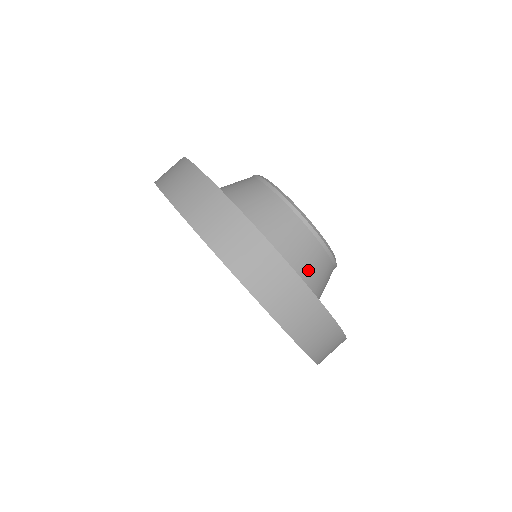
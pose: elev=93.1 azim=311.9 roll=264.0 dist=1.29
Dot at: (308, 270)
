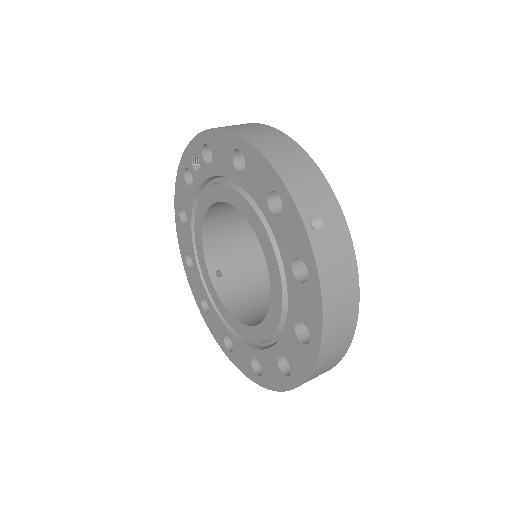
Dot at: occluded
